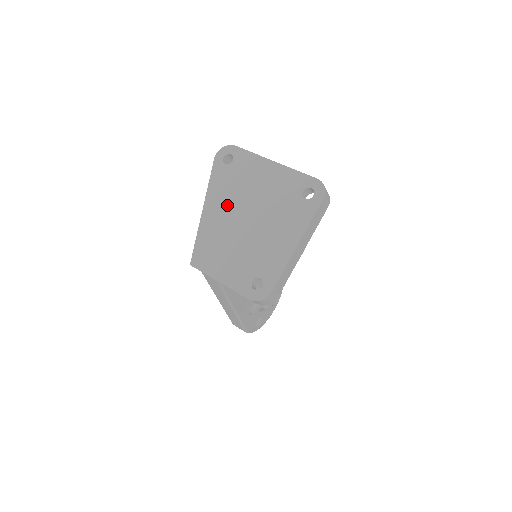
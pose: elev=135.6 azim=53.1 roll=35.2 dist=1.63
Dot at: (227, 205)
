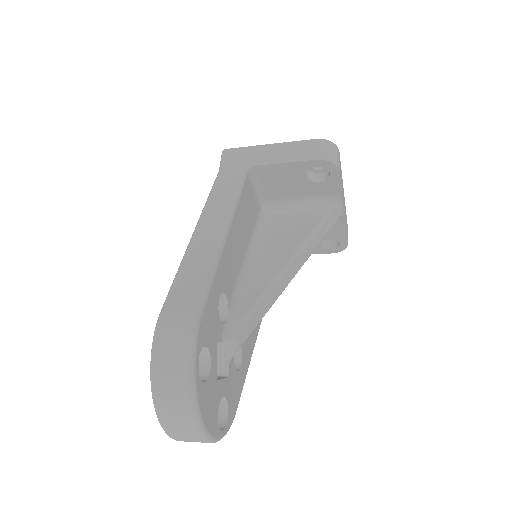
Dot at: occluded
